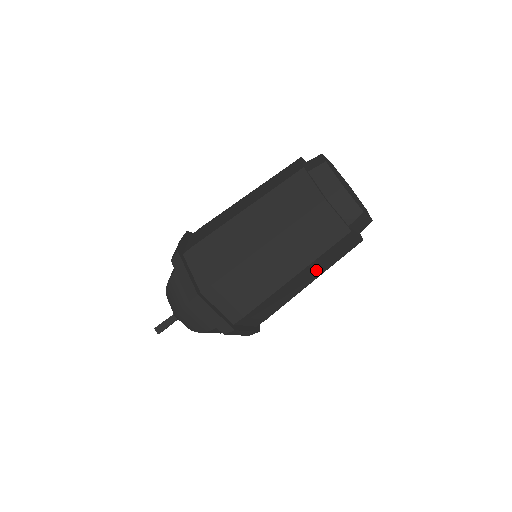
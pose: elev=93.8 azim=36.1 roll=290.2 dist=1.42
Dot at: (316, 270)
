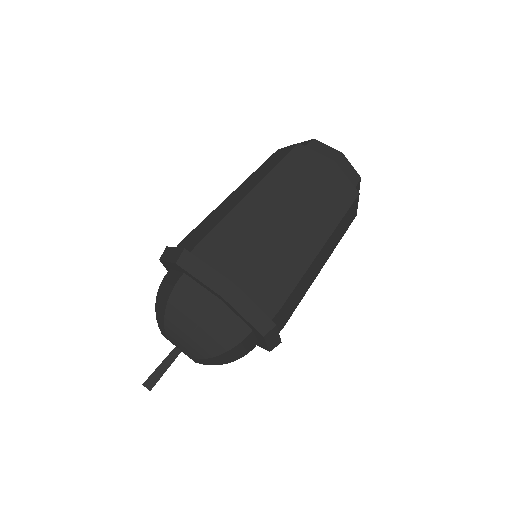
Dot at: (330, 248)
